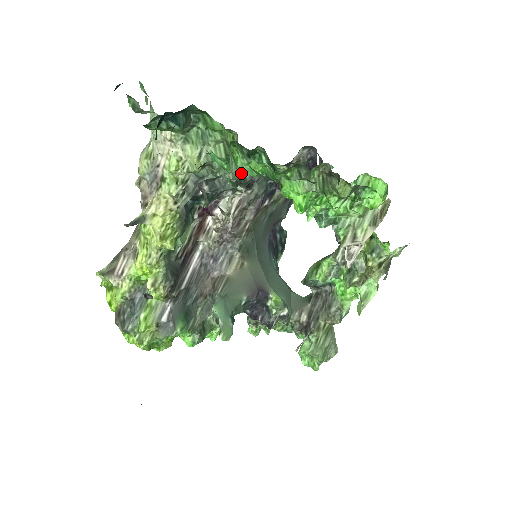
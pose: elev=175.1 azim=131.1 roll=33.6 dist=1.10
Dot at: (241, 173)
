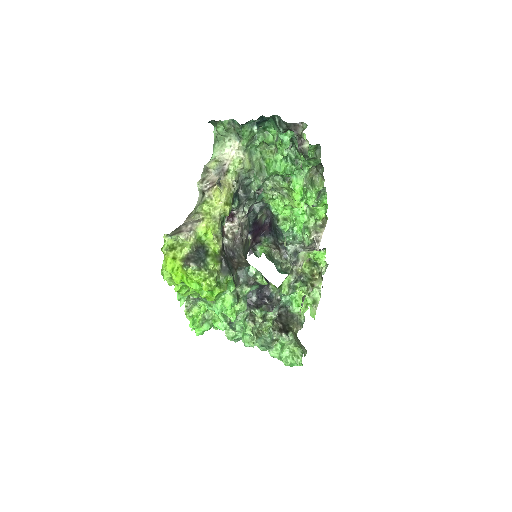
Dot at: (264, 181)
